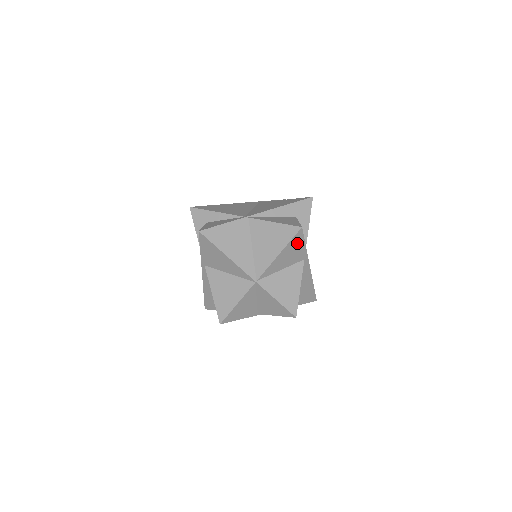
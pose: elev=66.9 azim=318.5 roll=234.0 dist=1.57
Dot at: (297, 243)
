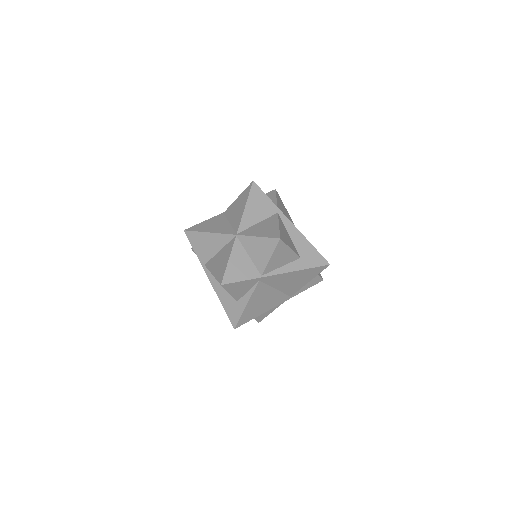
Dot at: (258, 196)
